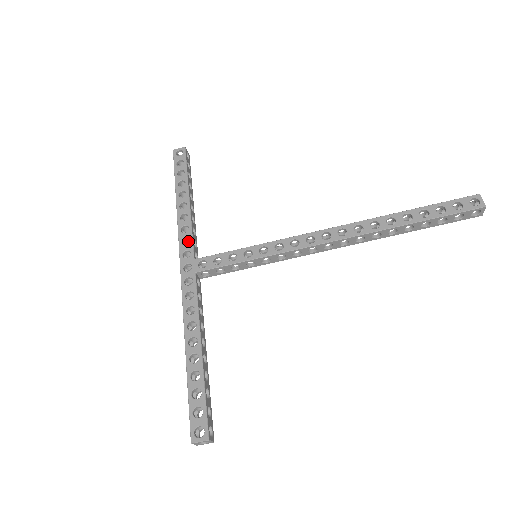
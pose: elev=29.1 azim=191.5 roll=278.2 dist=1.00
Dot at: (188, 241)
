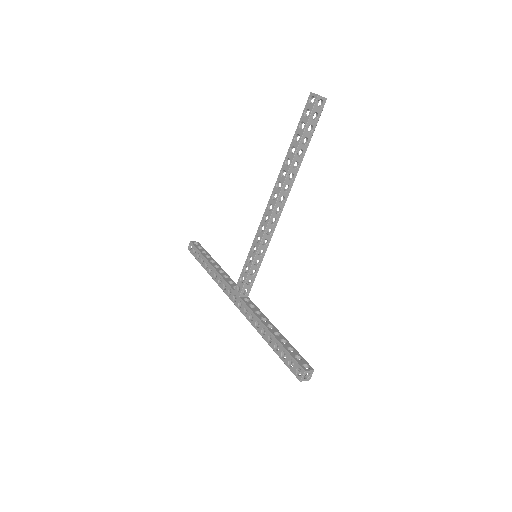
Dot at: occluded
